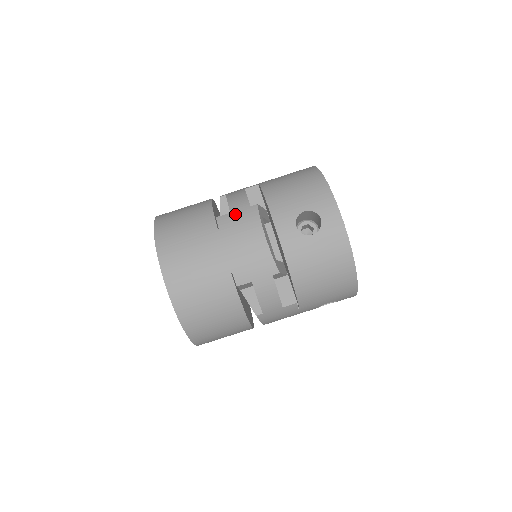
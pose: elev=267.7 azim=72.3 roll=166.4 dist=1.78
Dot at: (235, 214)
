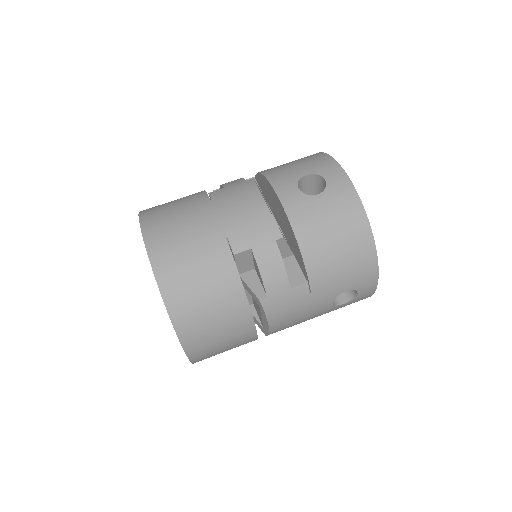
Dot at: (230, 187)
